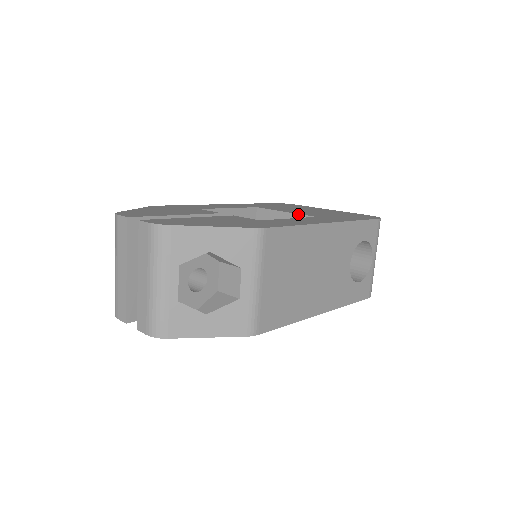
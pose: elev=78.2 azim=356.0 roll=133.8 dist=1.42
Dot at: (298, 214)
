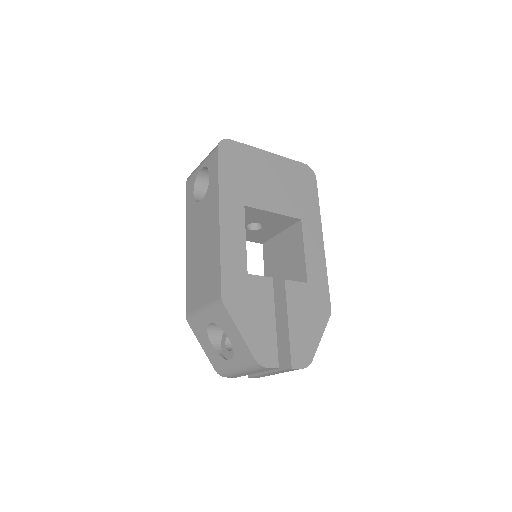
Dot at: (286, 216)
